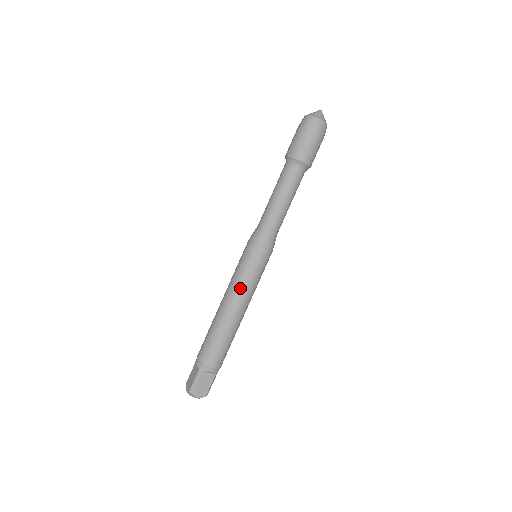
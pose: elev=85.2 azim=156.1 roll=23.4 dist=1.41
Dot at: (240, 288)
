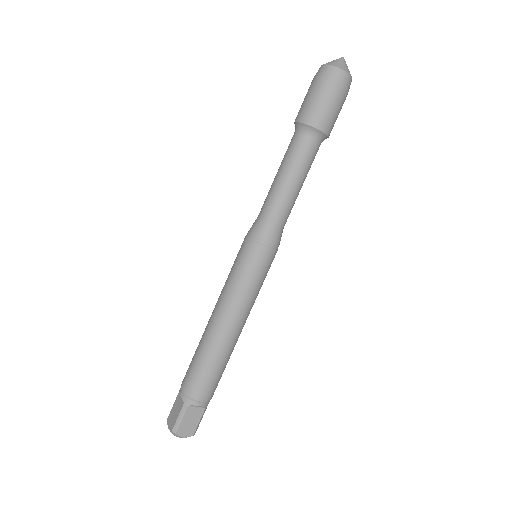
Dot at: (236, 300)
